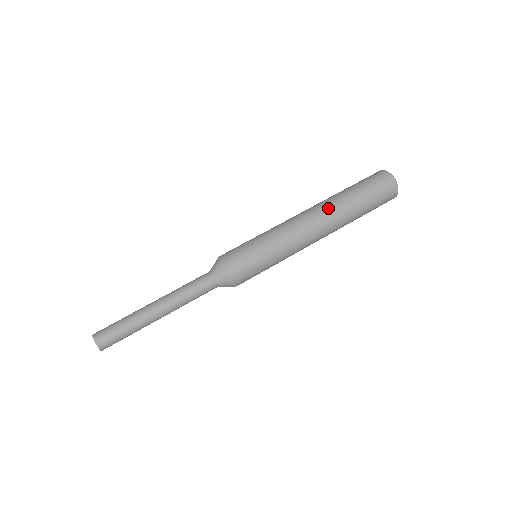
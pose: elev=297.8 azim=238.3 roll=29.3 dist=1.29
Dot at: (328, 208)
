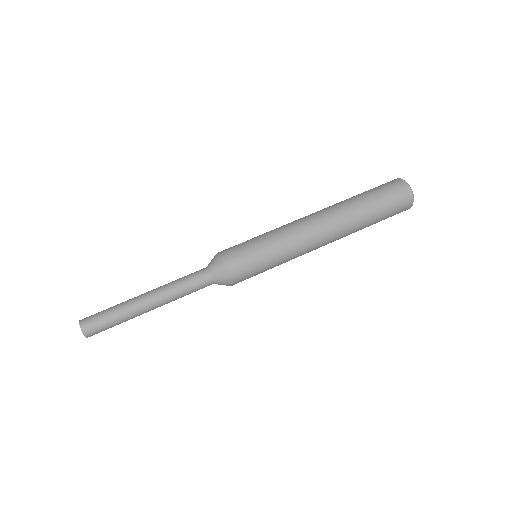
Dot at: (332, 209)
